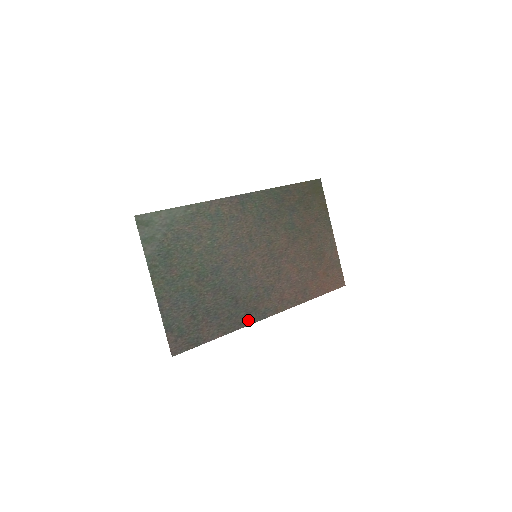
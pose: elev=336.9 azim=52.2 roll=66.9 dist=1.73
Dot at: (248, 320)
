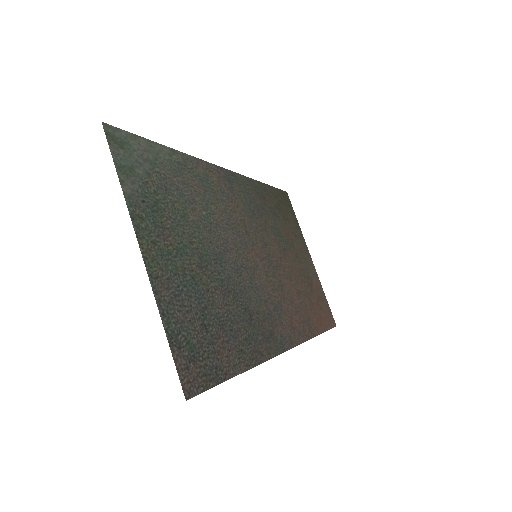
Dot at: (268, 350)
